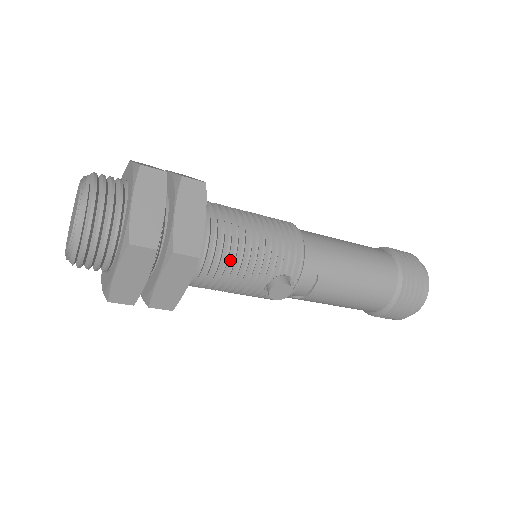
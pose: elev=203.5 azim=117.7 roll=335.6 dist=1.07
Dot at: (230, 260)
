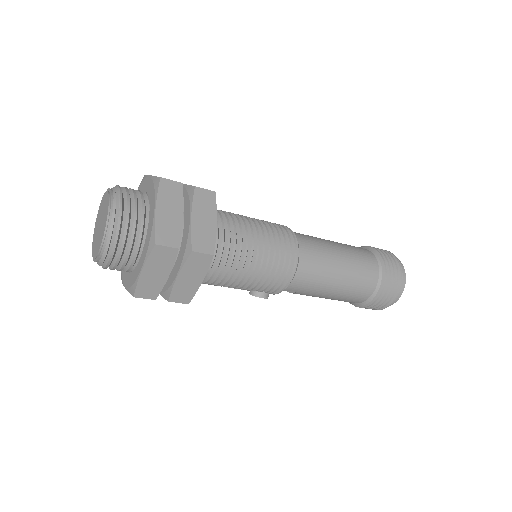
Dot at: (222, 284)
